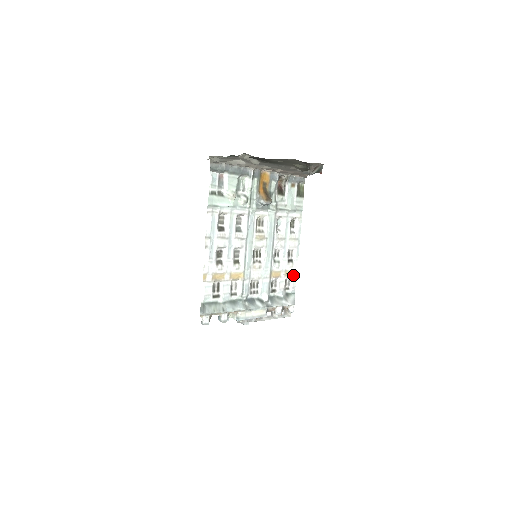
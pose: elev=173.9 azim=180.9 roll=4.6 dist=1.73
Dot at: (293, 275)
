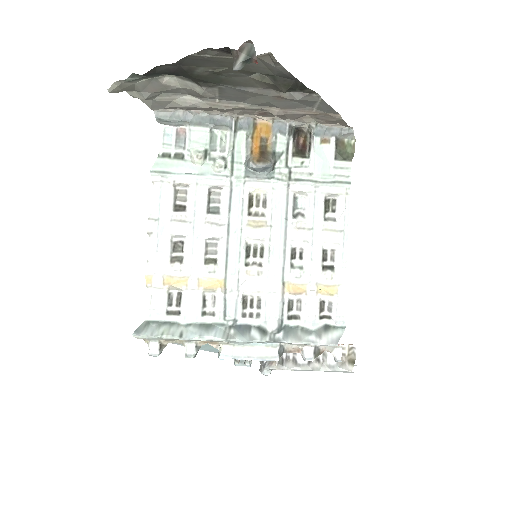
Dot at: (336, 293)
